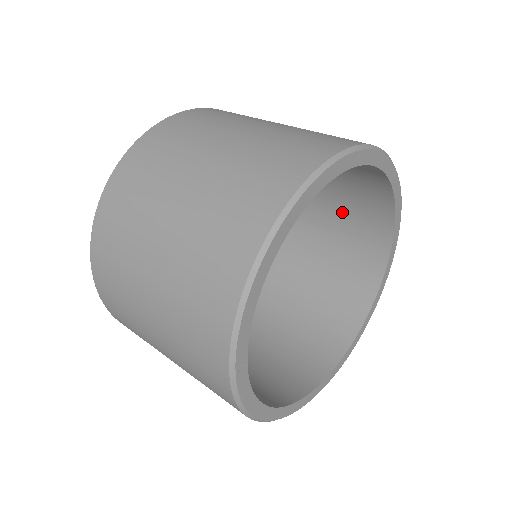
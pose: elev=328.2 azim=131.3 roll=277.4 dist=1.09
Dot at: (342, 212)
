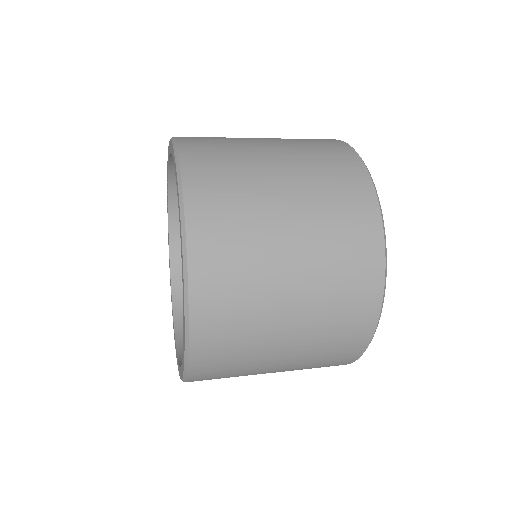
Dot at: occluded
